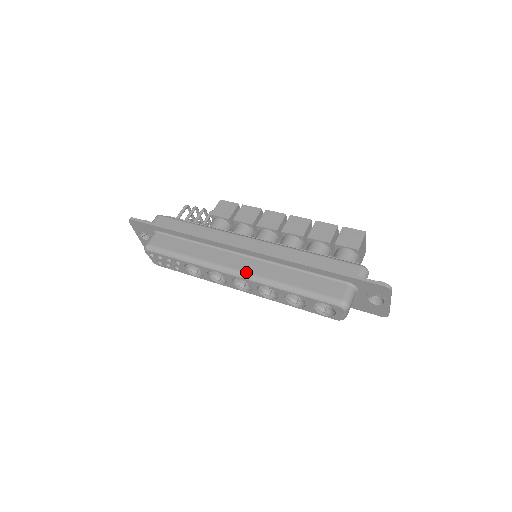
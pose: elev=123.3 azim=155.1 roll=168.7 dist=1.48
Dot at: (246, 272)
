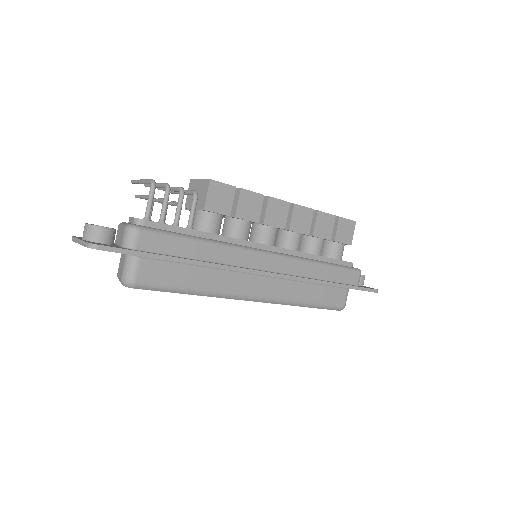
Dot at: (268, 297)
